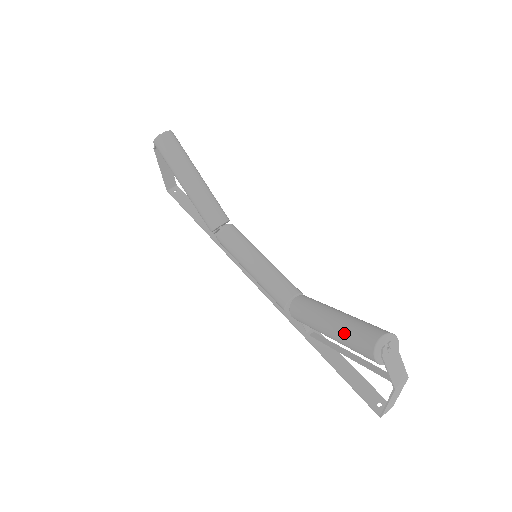
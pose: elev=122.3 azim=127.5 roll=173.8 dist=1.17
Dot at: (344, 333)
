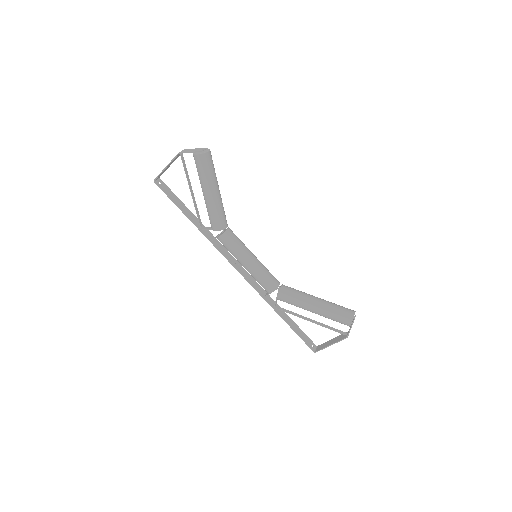
Dot at: (331, 310)
